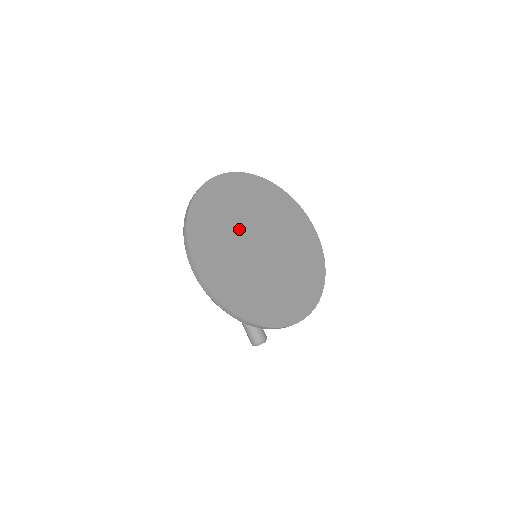
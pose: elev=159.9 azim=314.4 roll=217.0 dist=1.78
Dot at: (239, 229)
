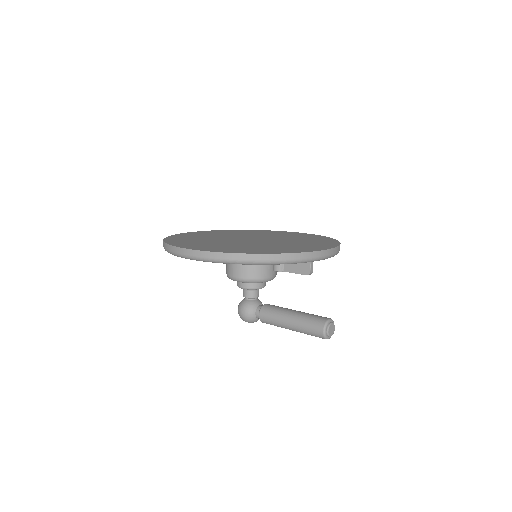
Dot at: (221, 239)
